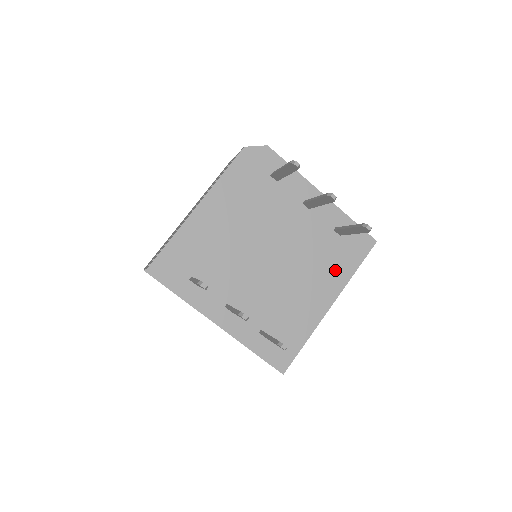
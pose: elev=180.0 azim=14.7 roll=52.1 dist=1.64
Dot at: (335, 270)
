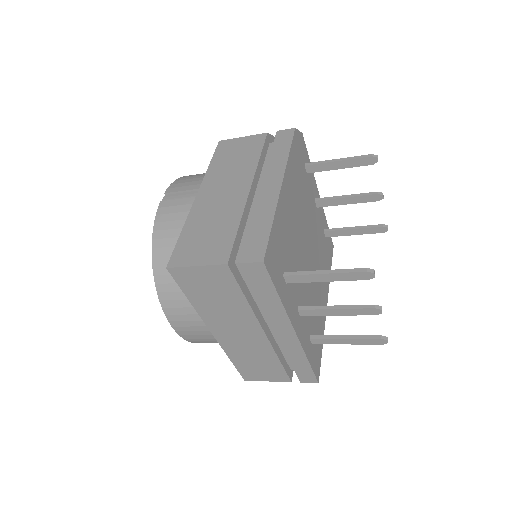
Dot at: occluded
